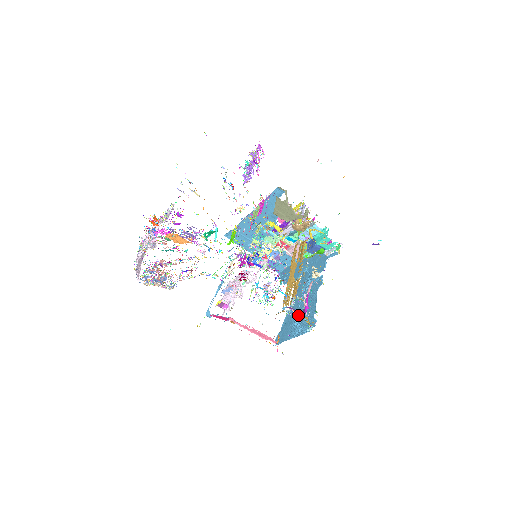
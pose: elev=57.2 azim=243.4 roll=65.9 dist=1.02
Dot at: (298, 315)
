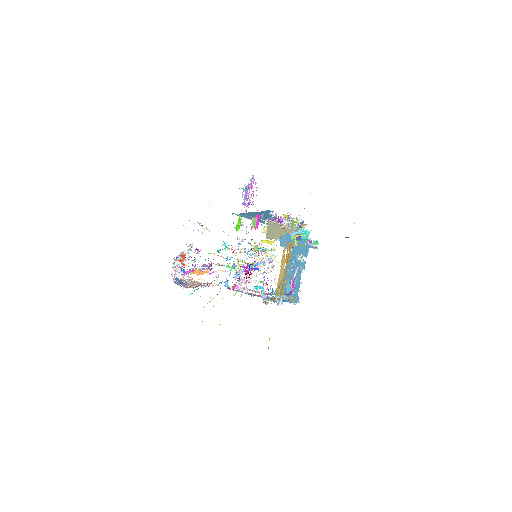
Dot at: (289, 283)
